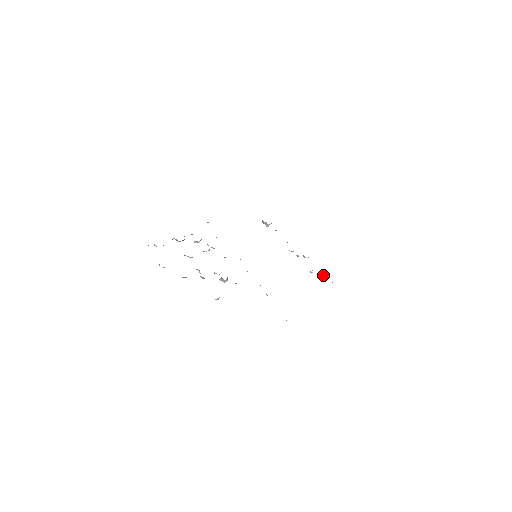
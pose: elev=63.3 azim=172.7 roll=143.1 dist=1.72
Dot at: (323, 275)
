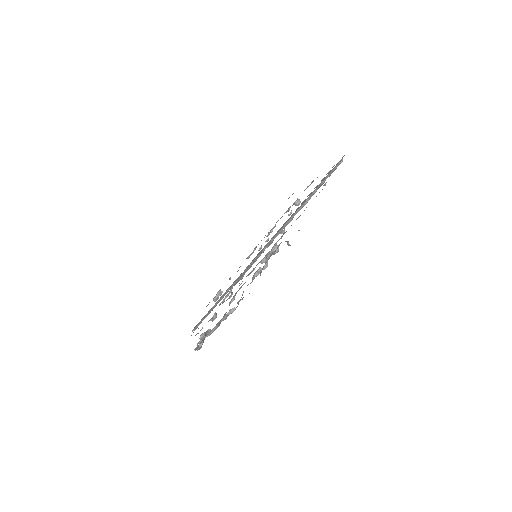
Dot at: (297, 200)
